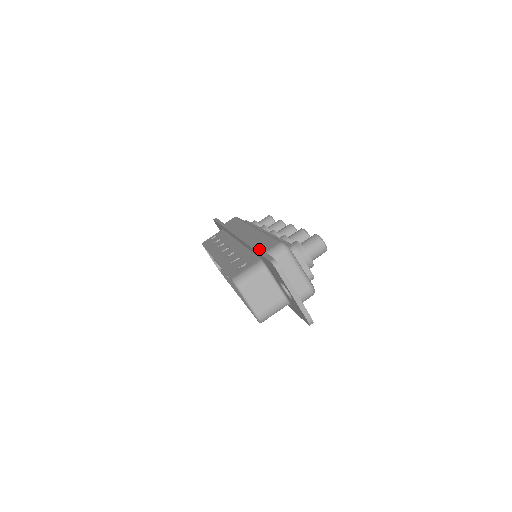
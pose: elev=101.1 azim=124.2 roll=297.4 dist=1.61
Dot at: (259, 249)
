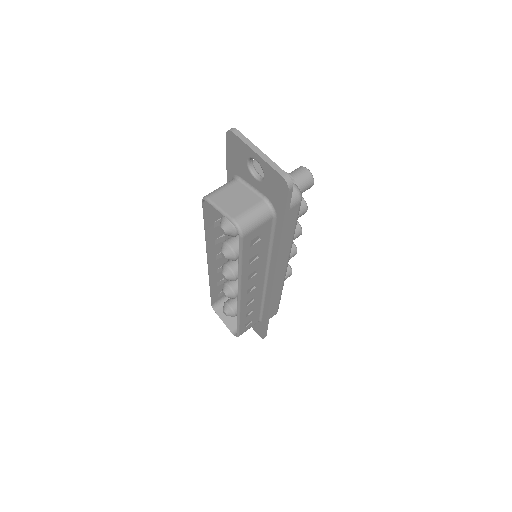
Dot at: occluded
